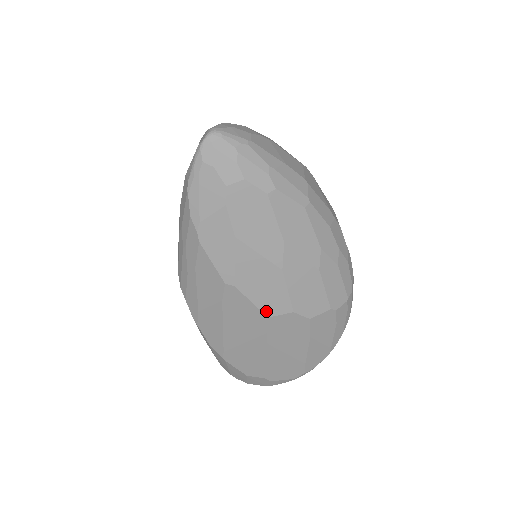
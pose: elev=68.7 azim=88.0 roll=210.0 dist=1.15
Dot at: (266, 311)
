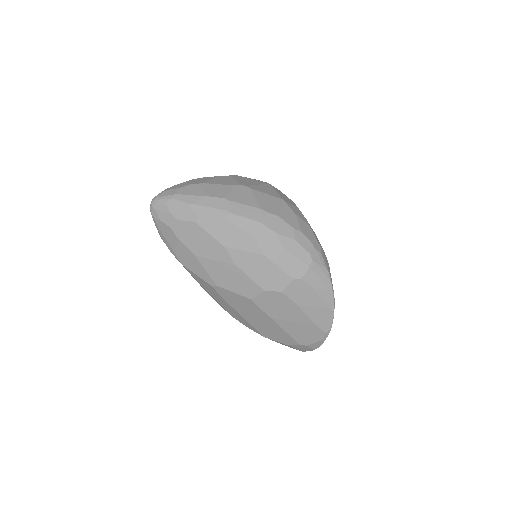
Dot at: (247, 296)
